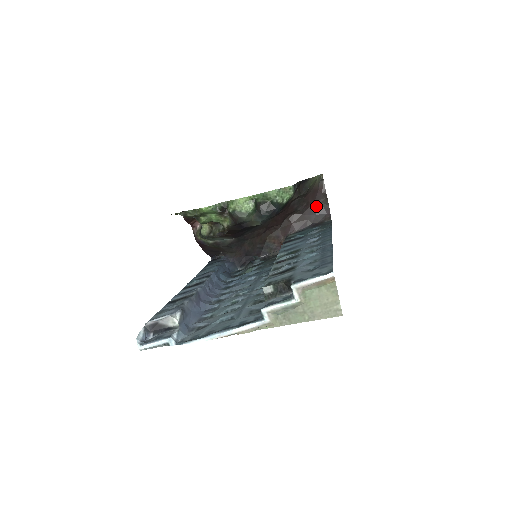
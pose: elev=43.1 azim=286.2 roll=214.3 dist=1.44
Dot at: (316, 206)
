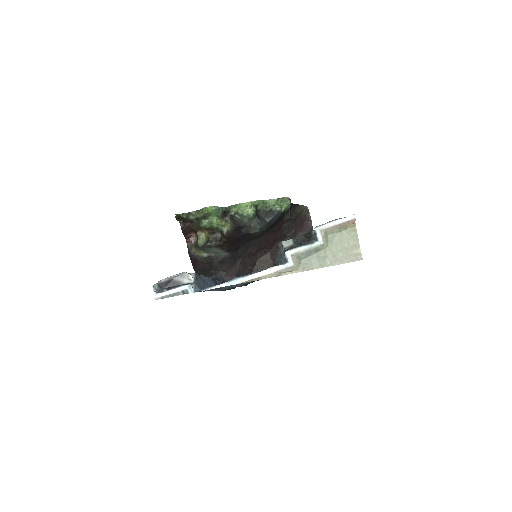
Dot at: occluded
